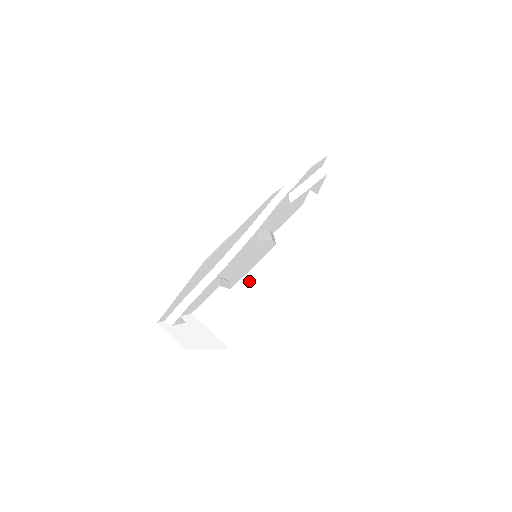
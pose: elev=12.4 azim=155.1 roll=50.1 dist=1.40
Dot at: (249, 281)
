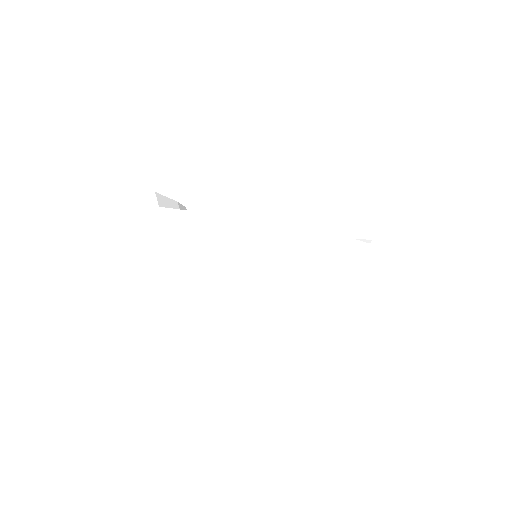
Dot at: (182, 220)
